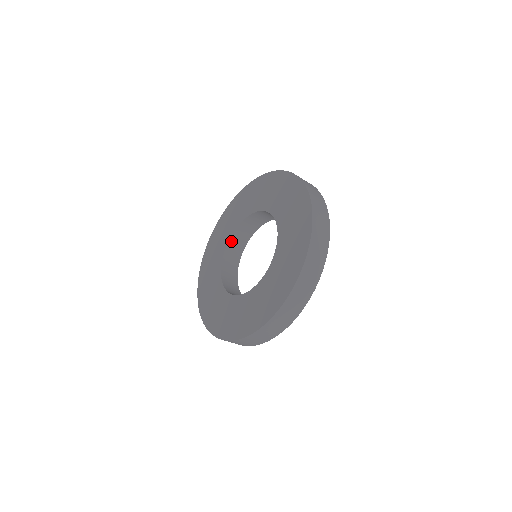
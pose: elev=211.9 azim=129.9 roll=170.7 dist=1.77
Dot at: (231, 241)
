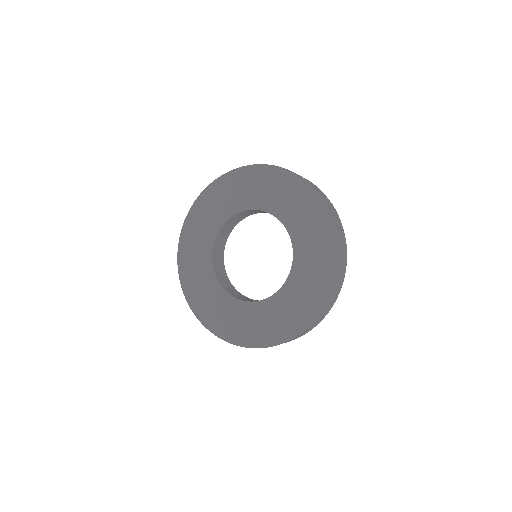
Dot at: (246, 211)
